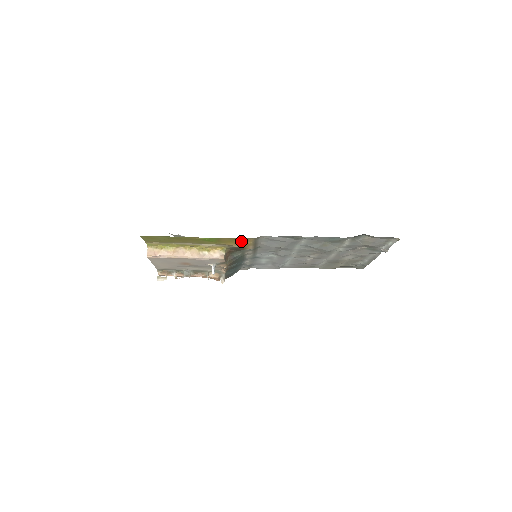
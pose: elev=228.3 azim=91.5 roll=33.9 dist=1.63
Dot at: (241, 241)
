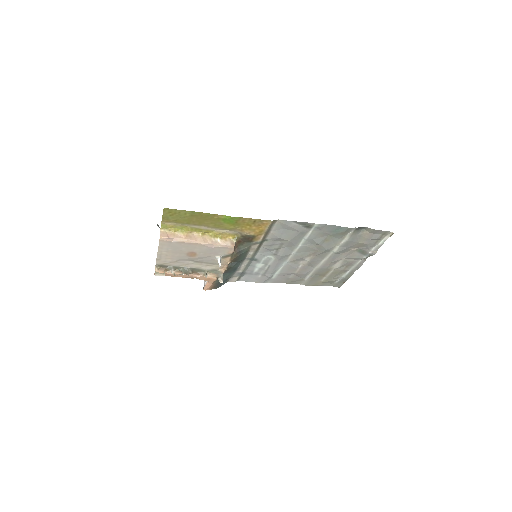
Dot at: (257, 226)
